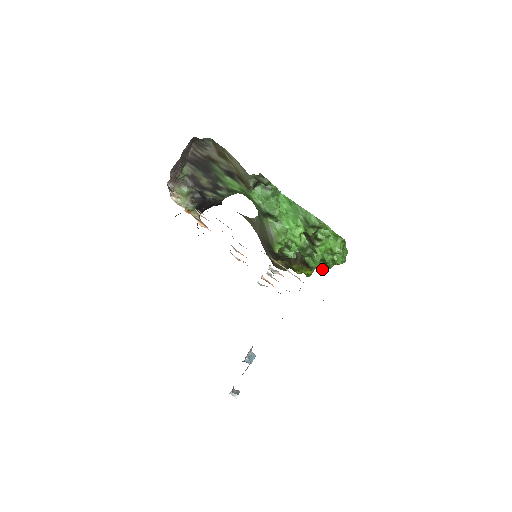
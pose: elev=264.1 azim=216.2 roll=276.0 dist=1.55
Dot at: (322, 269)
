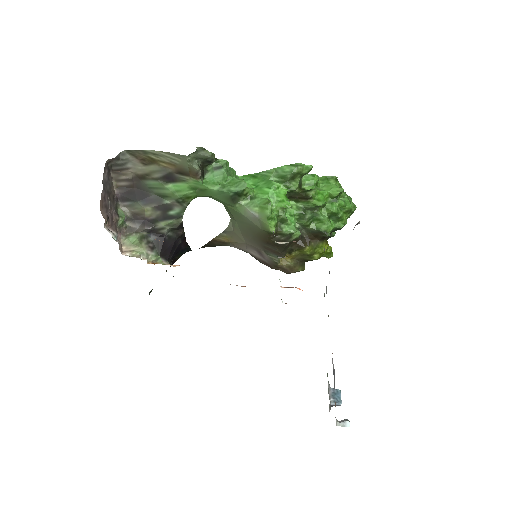
Dot at: (337, 228)
